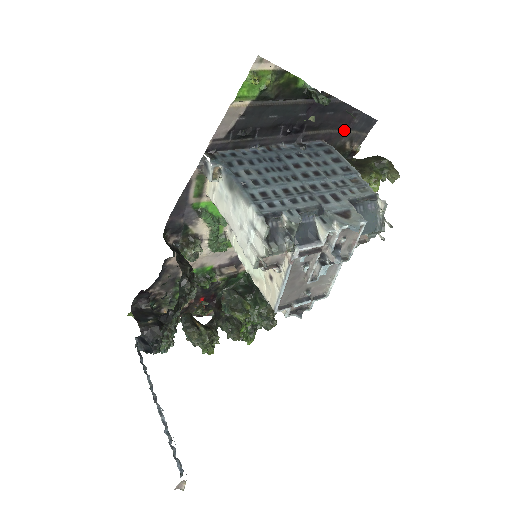
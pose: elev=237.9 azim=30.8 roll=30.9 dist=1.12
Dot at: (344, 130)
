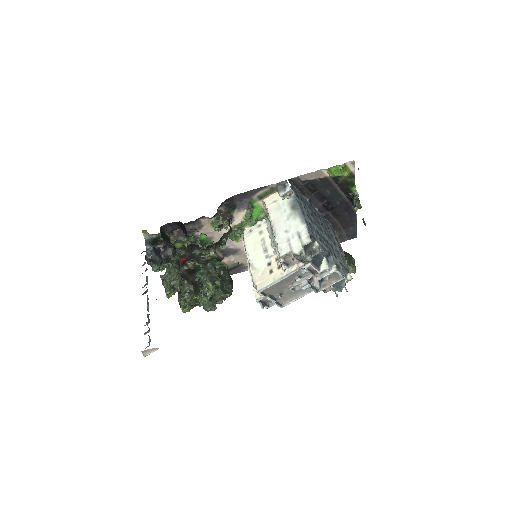
Dot at: (342, 228)
